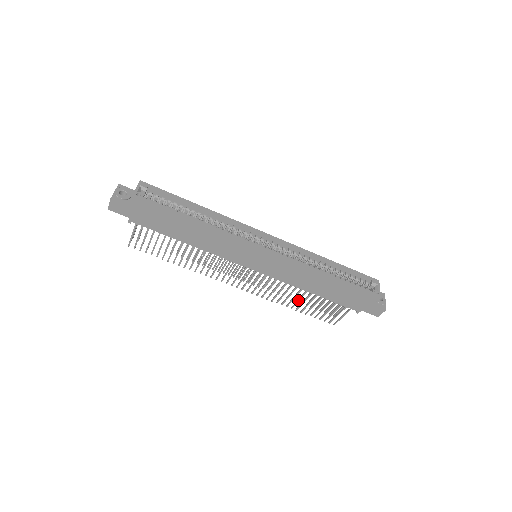
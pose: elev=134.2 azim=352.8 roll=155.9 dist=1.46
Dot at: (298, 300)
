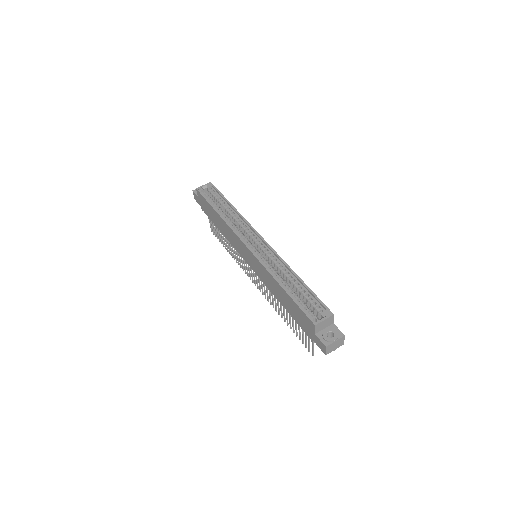
Dot at: (283, 312)
